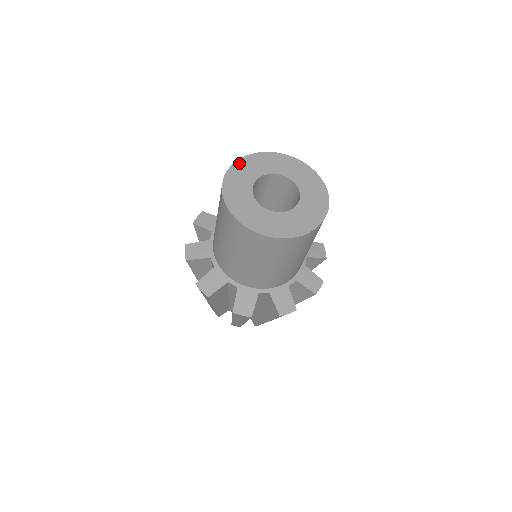
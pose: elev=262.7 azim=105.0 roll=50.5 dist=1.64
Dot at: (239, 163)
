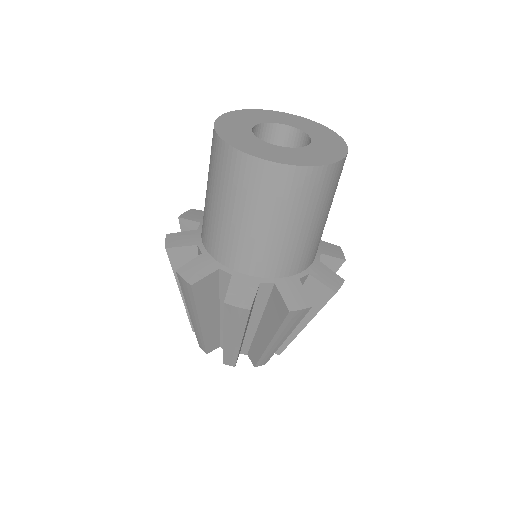
Dot at: (236, 112)
